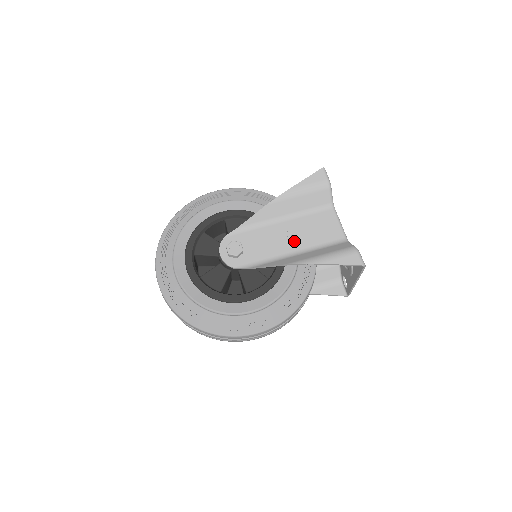
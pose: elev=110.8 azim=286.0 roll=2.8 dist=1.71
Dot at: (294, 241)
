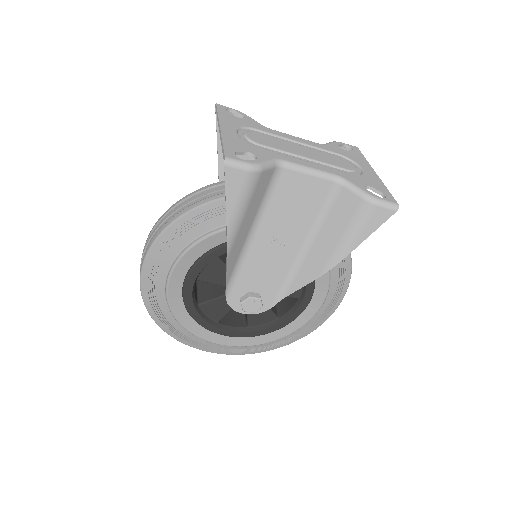
Dot at: (289, 240)
